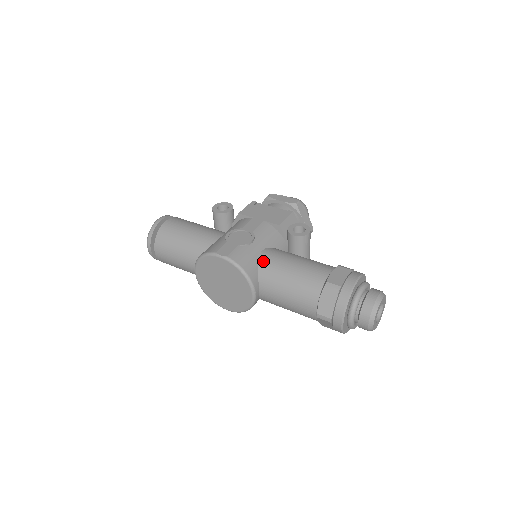
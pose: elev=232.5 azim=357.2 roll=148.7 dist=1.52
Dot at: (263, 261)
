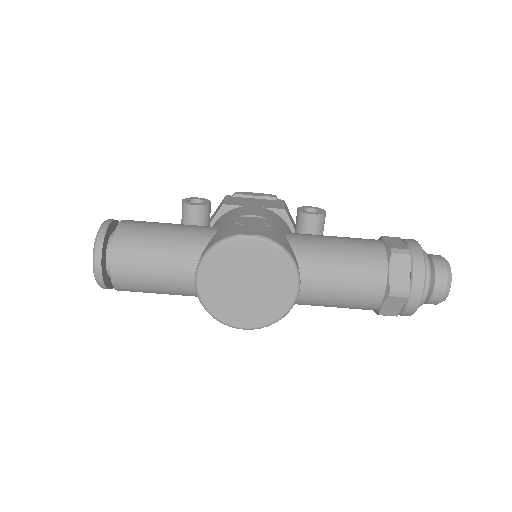
Dot at: (297, 243)
